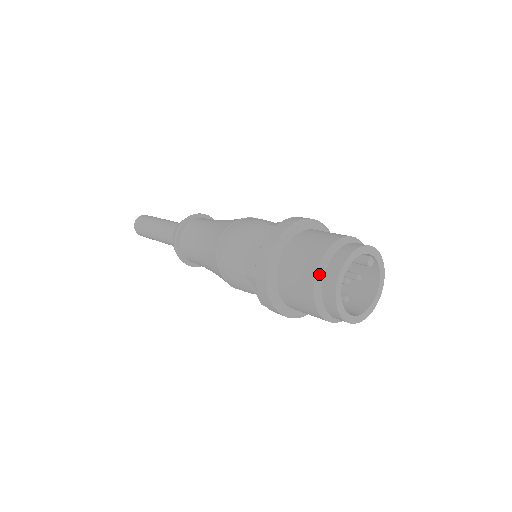
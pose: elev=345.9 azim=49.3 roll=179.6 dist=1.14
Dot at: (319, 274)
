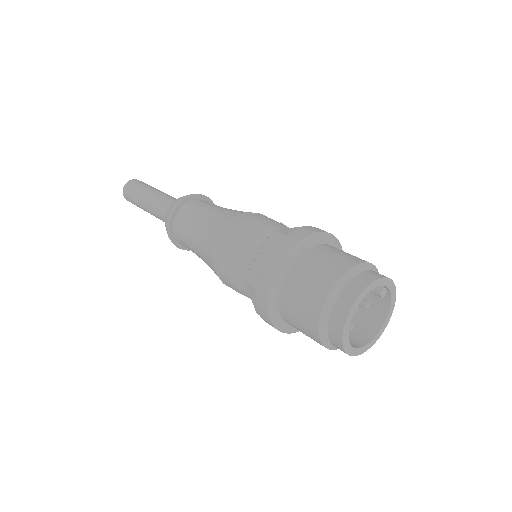
Dot at: (329, 303)
